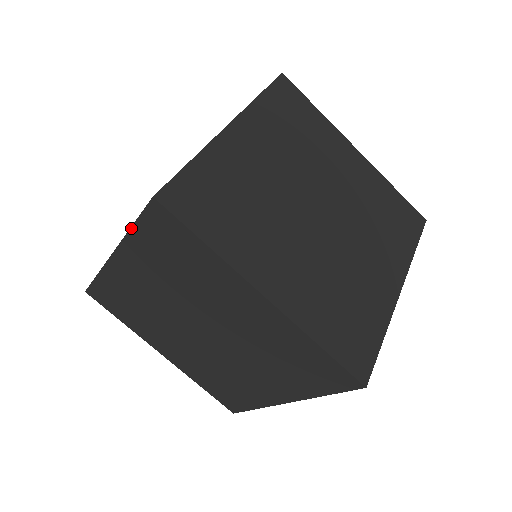
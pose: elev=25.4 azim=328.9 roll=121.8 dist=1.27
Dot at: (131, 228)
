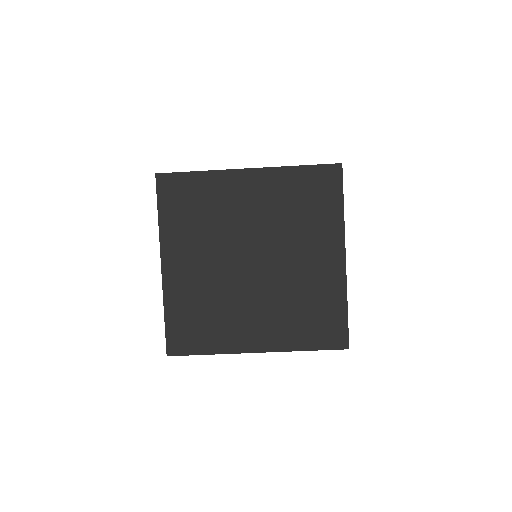
Dot at: (297, 166)
